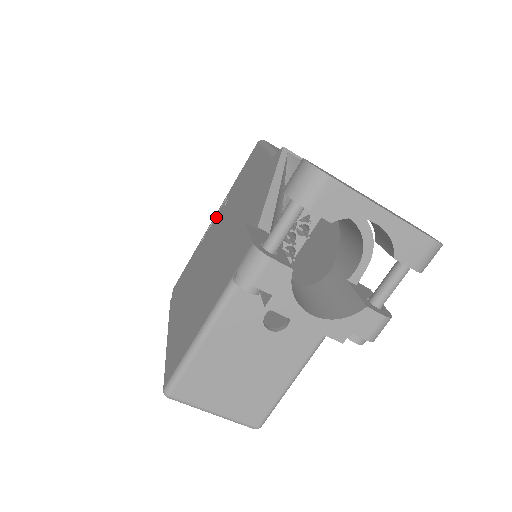
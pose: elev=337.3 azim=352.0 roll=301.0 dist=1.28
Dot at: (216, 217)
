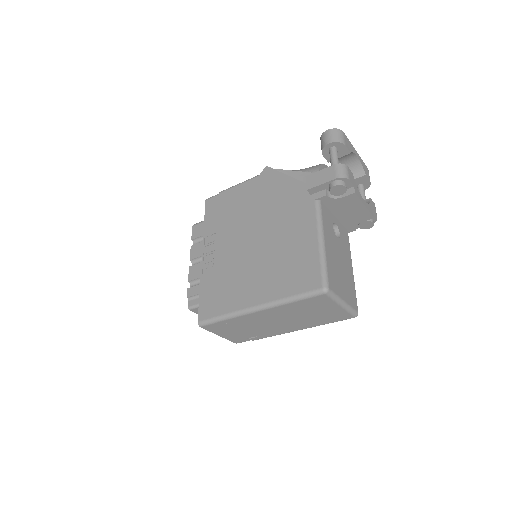
Dot at: (208, 250)
